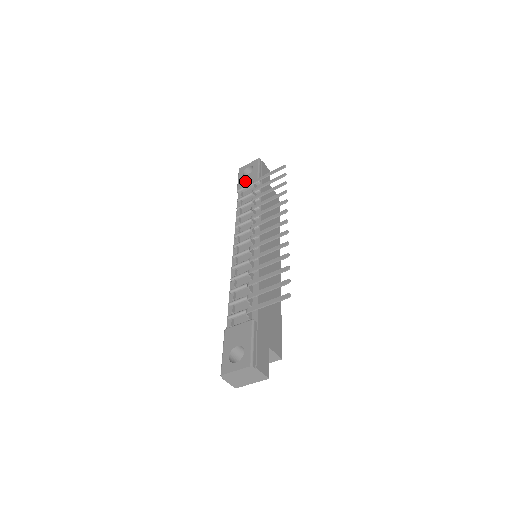
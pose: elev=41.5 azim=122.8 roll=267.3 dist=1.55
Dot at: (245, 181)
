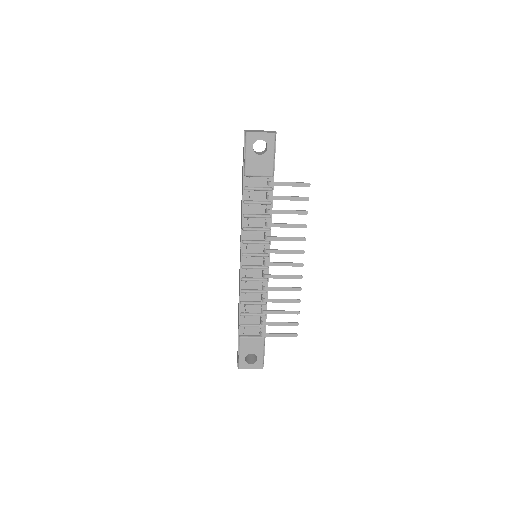
Dot at: (256, 166)
